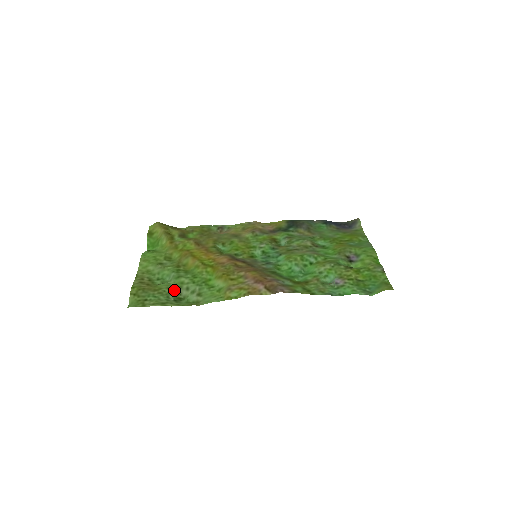
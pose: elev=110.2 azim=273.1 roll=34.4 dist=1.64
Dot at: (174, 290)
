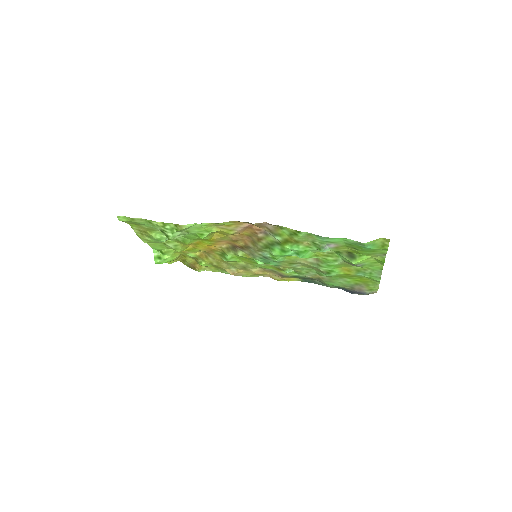
Dot at: occluded
